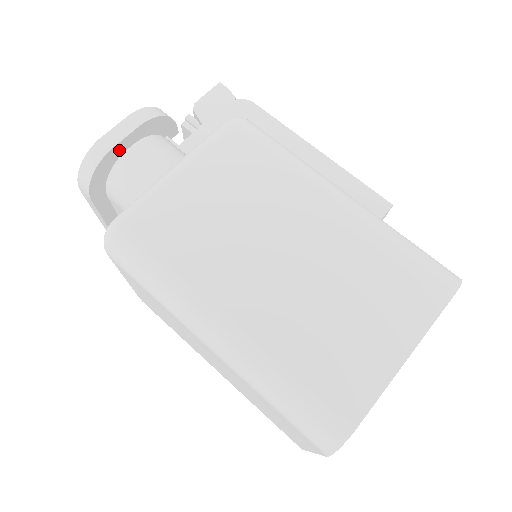
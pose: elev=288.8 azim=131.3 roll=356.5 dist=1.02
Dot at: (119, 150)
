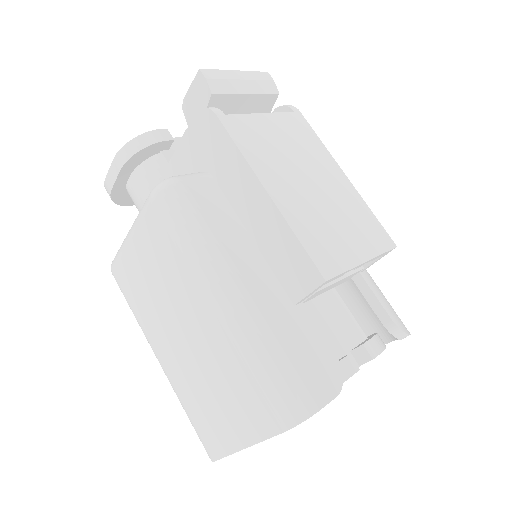
Dot at: (120, 185)
